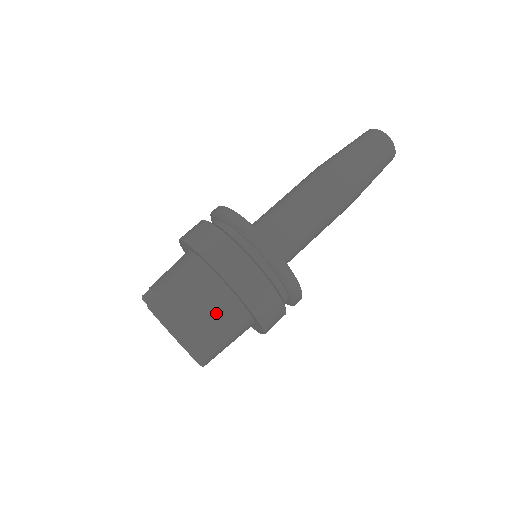
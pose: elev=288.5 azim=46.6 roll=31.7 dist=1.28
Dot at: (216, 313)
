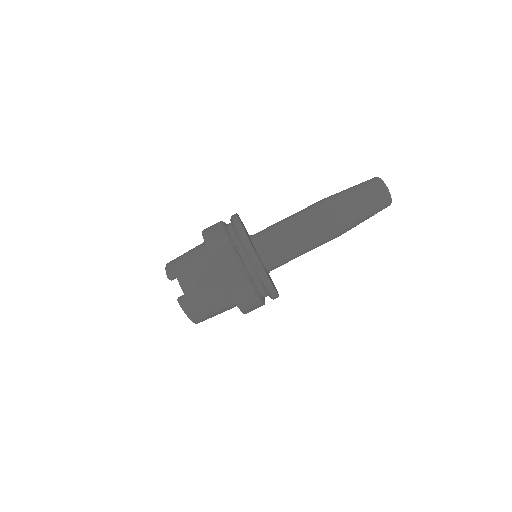
Dot at: (223, 311)
